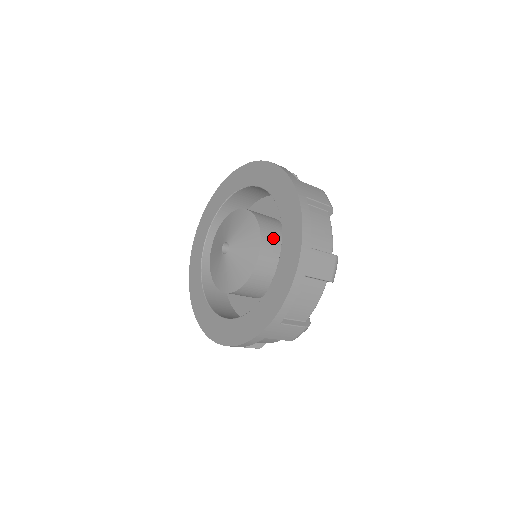
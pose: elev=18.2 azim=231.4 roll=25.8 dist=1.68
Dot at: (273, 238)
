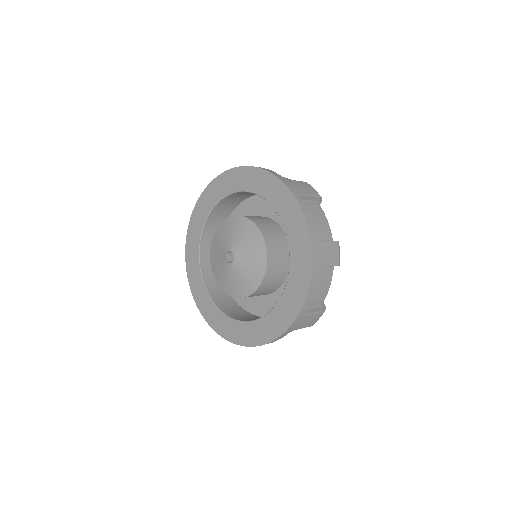
Dot at: (276, 270)
